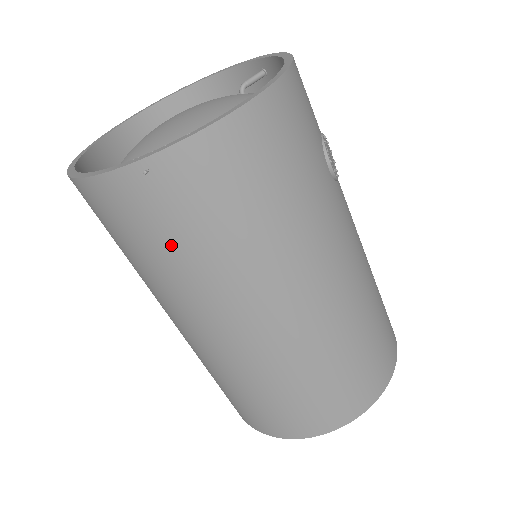
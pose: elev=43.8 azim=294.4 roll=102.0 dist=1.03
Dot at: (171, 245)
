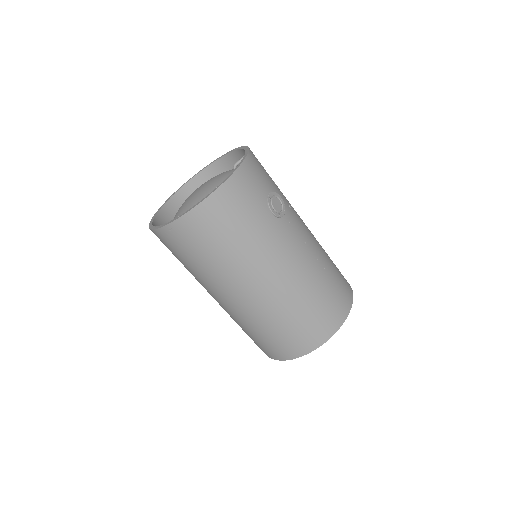
Dot at: (190, 259)
